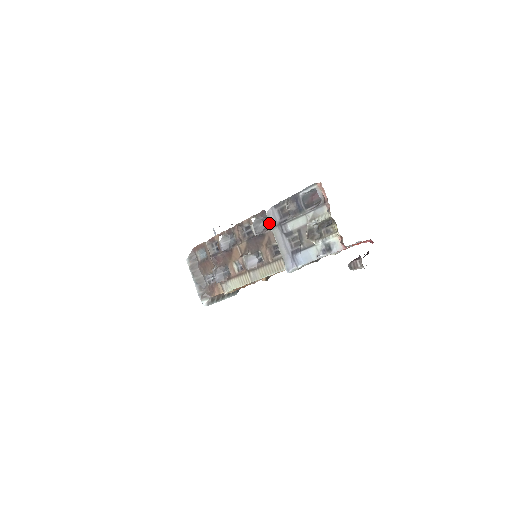
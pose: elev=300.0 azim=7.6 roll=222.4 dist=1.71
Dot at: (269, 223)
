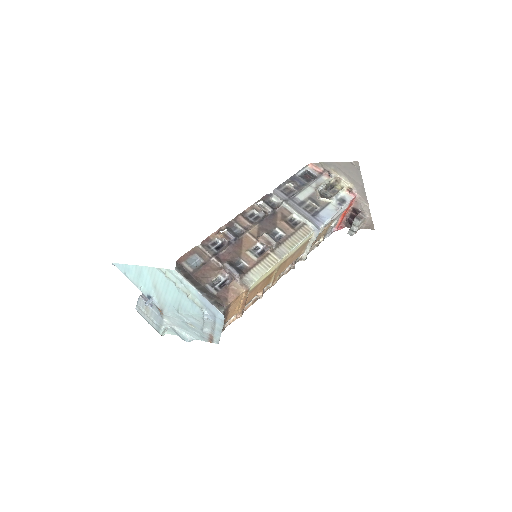
Dot at: (275, 204)
